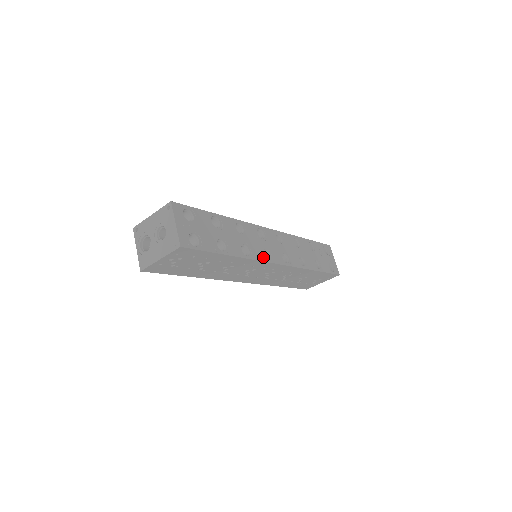
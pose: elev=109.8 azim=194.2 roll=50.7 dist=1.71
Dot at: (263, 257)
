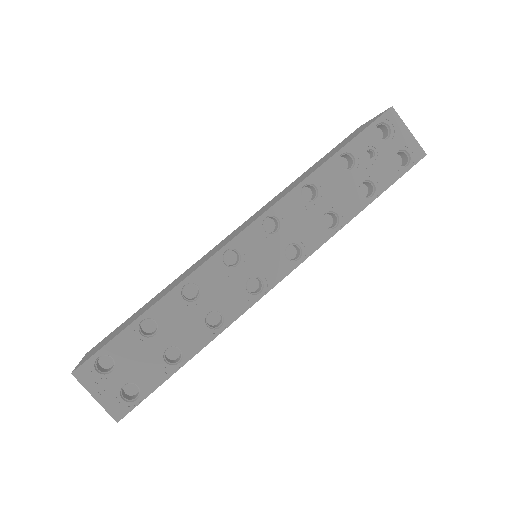
Dot at: (249, 298)
